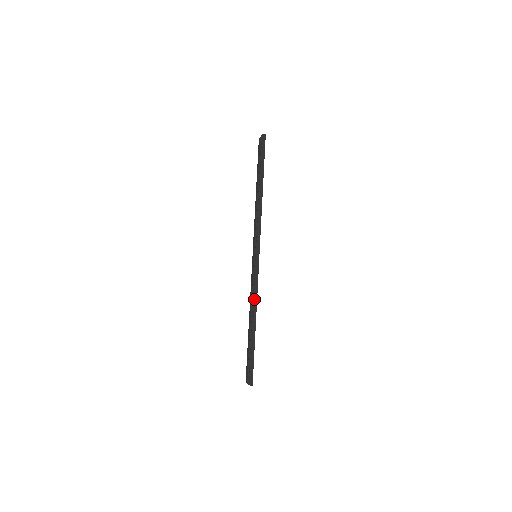
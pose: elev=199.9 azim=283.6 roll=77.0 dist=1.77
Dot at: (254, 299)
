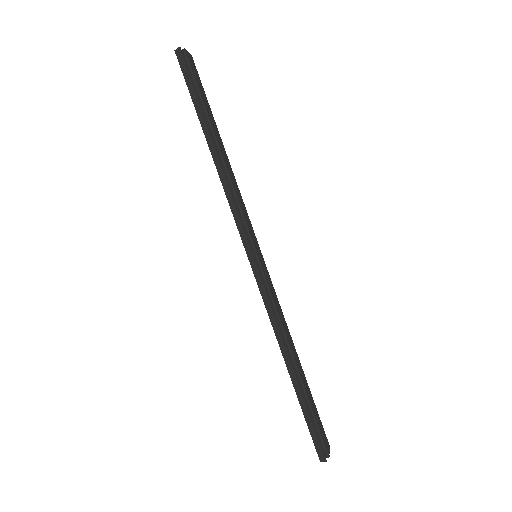
Dot at: (274, 329)
